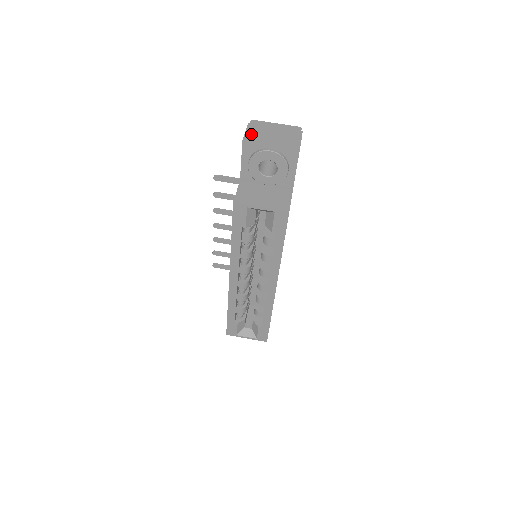
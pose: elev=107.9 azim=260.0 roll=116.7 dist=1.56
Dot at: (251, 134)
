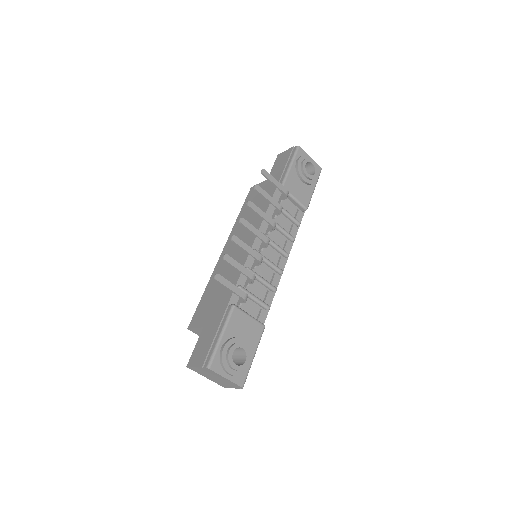
Dot at: (196, 370)
